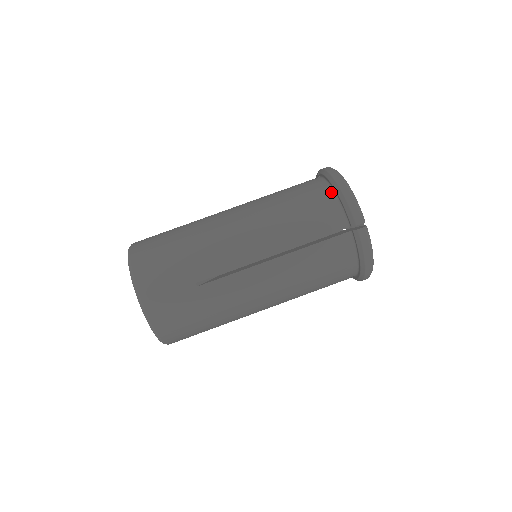
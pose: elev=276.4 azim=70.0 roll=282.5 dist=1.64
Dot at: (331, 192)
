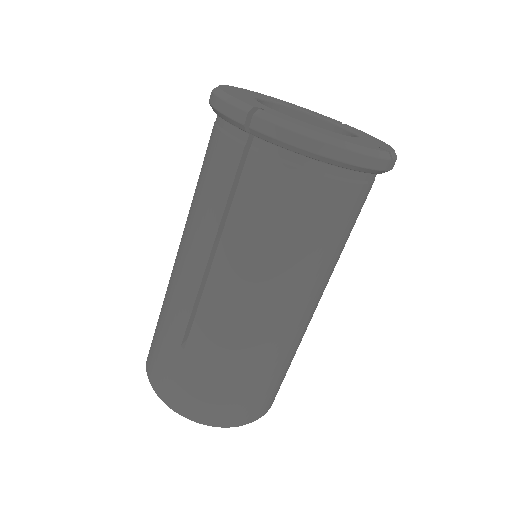
Dot at: (324, 168)
